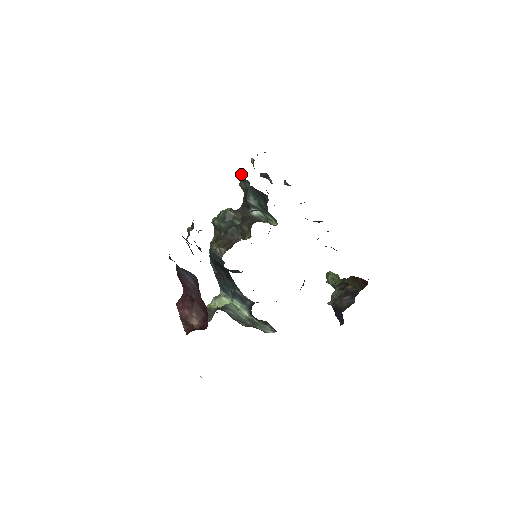
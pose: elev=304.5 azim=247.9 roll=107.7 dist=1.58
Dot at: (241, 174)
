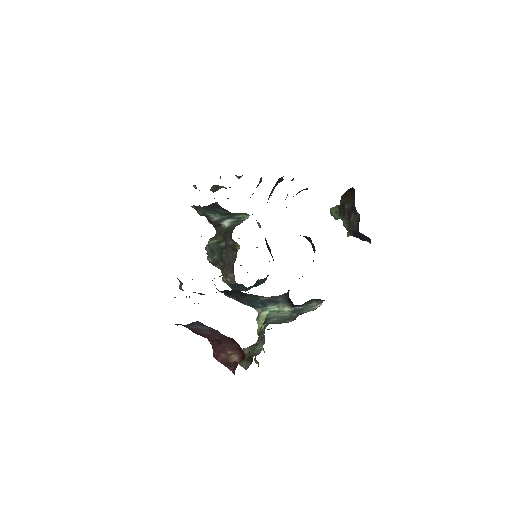
Dot at: (191, 206)
